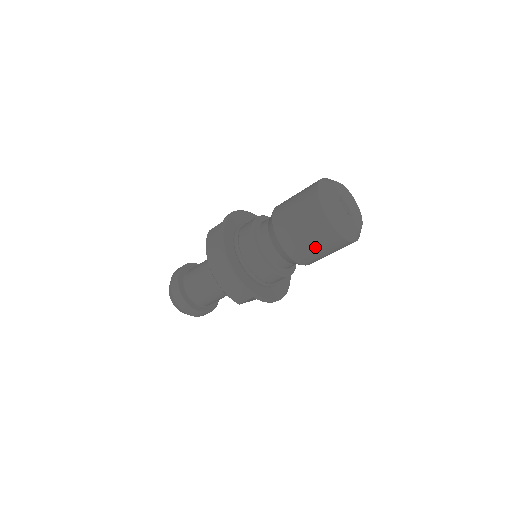
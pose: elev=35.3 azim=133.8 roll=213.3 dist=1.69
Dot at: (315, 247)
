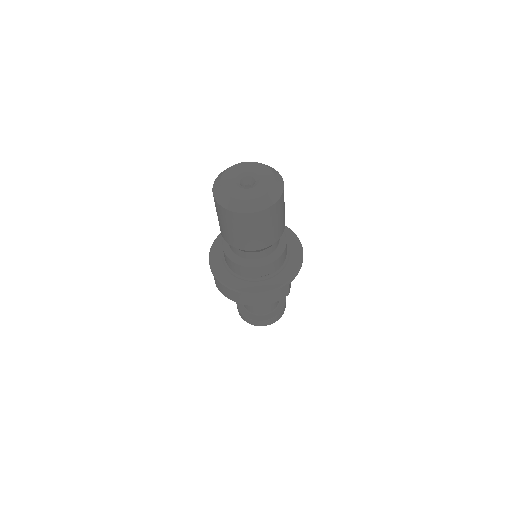
Dot at: (271, 227)
